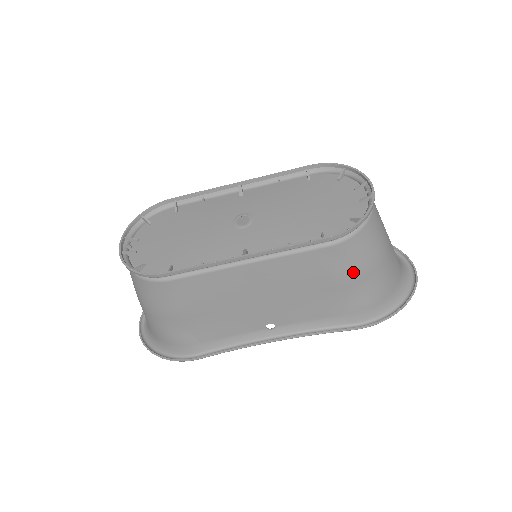
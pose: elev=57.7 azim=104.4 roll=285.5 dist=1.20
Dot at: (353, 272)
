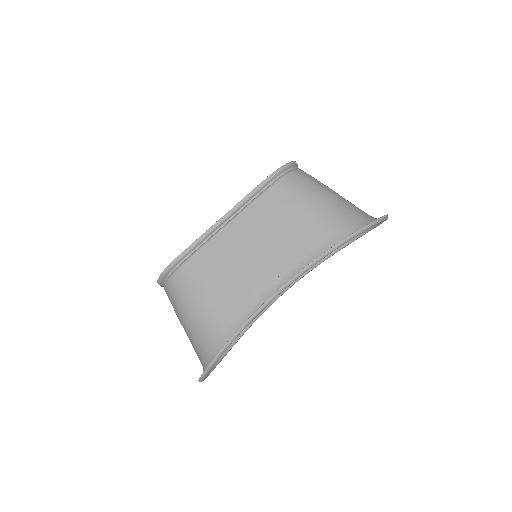
Dot at: (304, 200)
